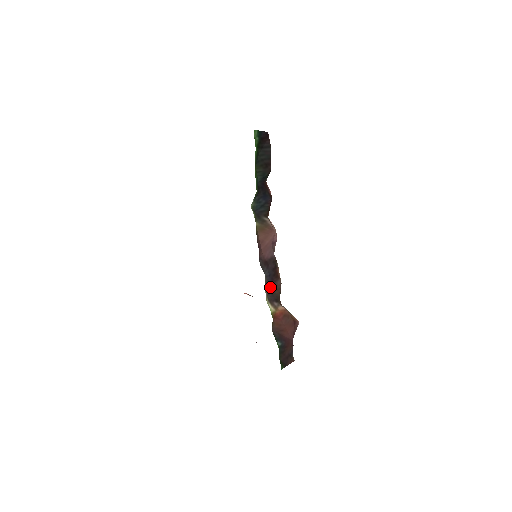
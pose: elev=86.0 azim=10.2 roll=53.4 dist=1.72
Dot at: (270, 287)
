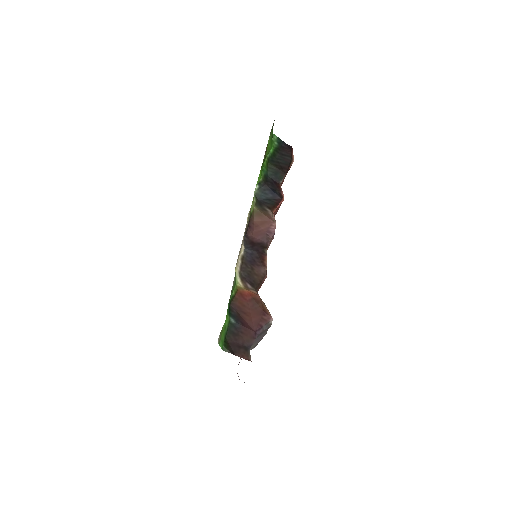
Dot at: (248, 266)
